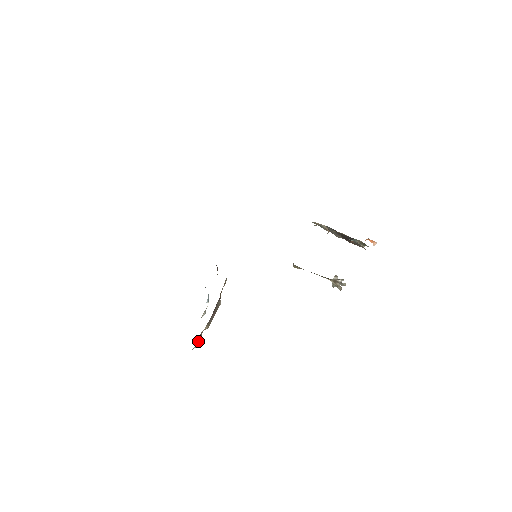
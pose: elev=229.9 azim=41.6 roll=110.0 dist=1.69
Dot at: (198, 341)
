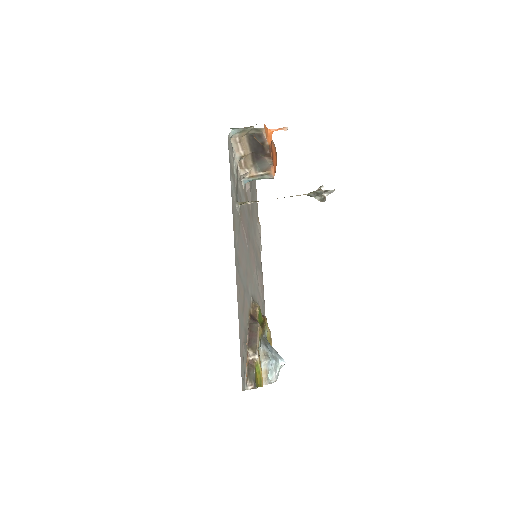
Dot at: (252, 376)
